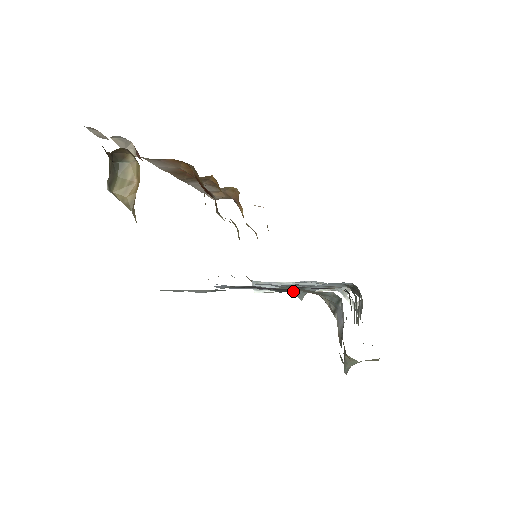
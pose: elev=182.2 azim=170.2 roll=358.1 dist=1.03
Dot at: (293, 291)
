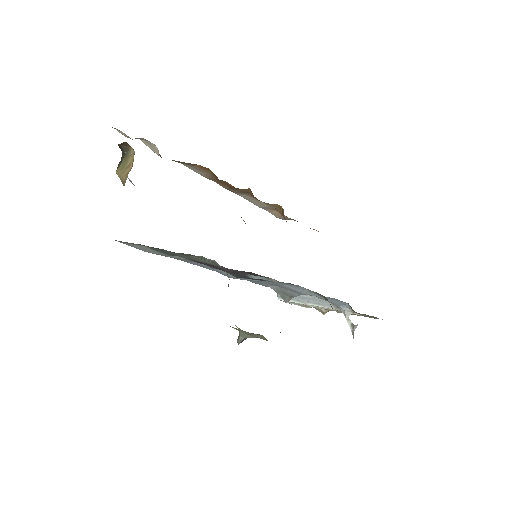
Dot at: (278, 292)
